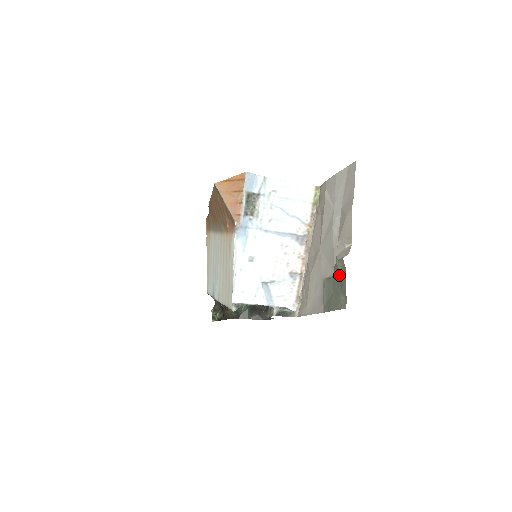
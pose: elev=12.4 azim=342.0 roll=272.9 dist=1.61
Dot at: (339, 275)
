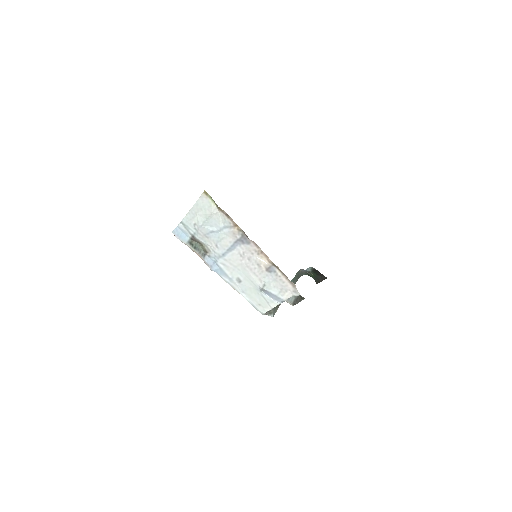
Dot at: occluded
